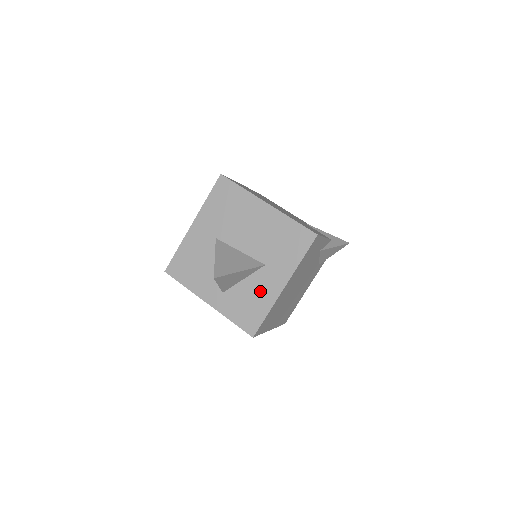
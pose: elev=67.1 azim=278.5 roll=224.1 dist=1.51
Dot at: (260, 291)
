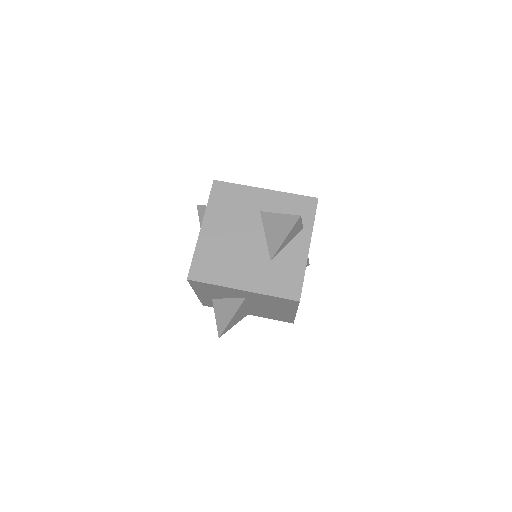
Dot at: occluded
